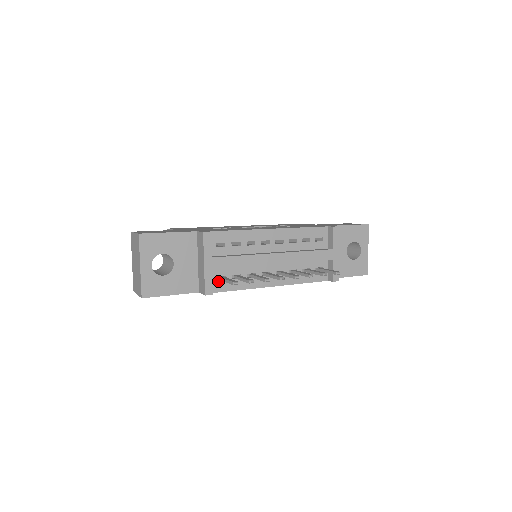
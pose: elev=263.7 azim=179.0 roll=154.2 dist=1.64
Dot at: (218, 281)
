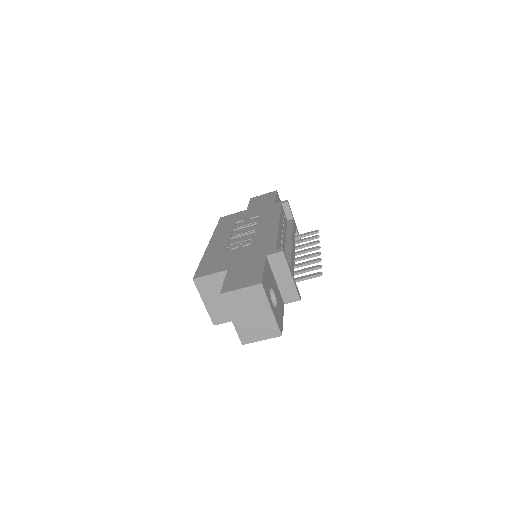
Dot at: occluded
